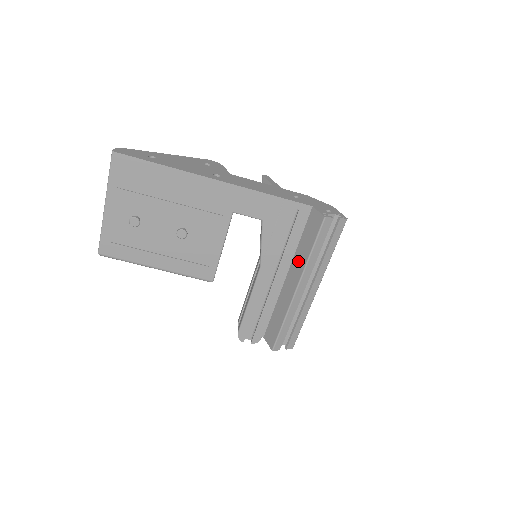
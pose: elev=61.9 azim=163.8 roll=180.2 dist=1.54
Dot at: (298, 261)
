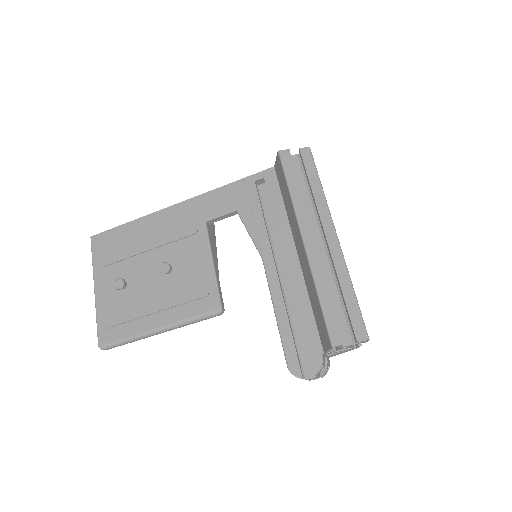
Dot at: (291, 218)
